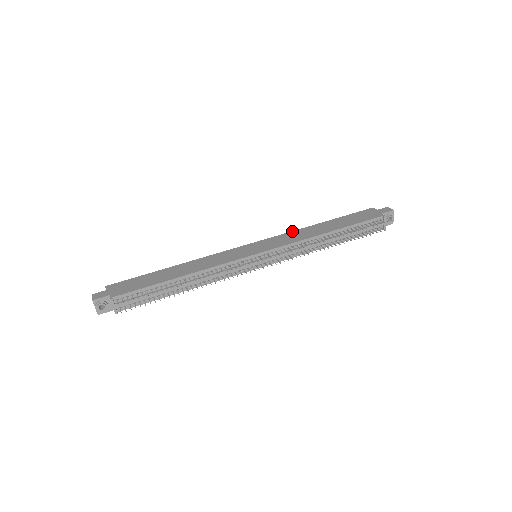
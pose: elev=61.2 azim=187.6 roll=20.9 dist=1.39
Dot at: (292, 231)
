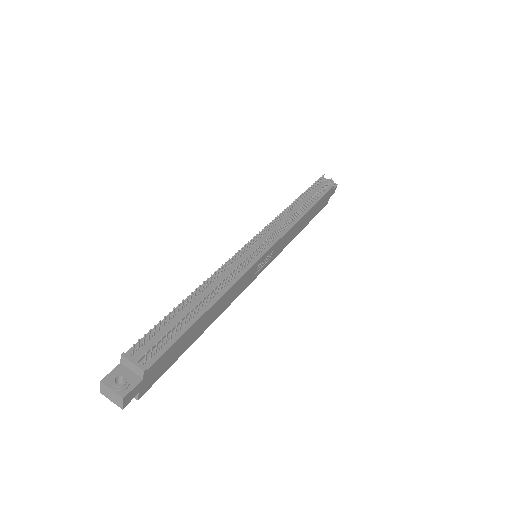
Dot at: occluded
